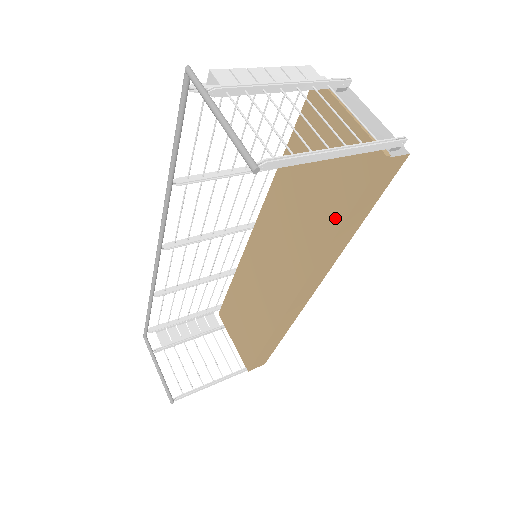
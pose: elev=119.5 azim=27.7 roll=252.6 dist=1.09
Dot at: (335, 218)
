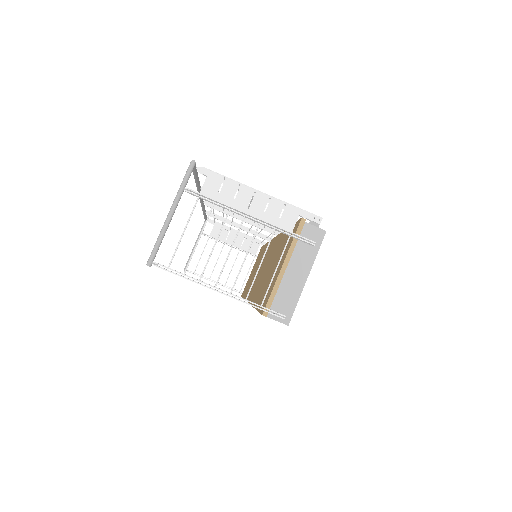
Dot at: (258, 301)
